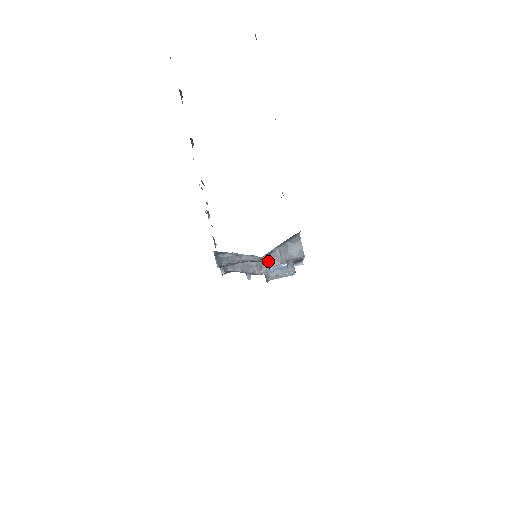
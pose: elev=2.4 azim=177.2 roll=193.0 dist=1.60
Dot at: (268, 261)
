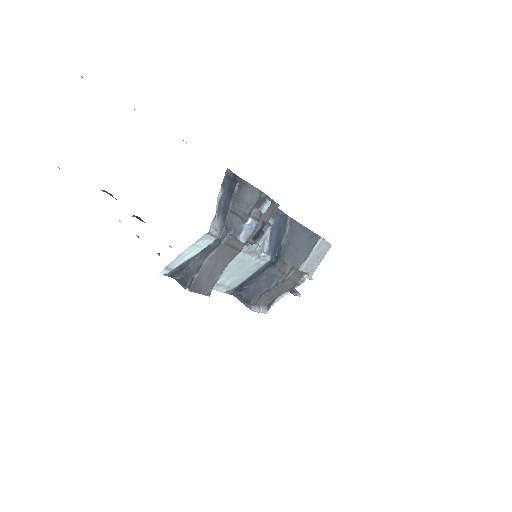
Dot at: (234, 236)
